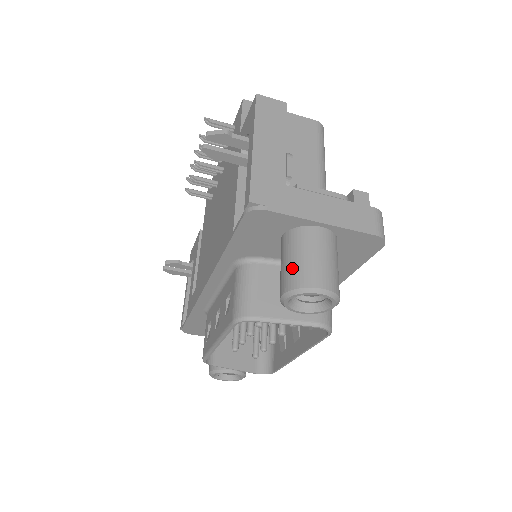
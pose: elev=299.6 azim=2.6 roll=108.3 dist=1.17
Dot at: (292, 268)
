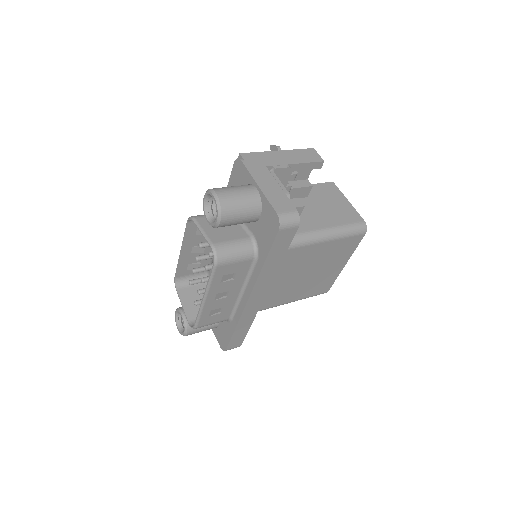
Dot at: occluded
